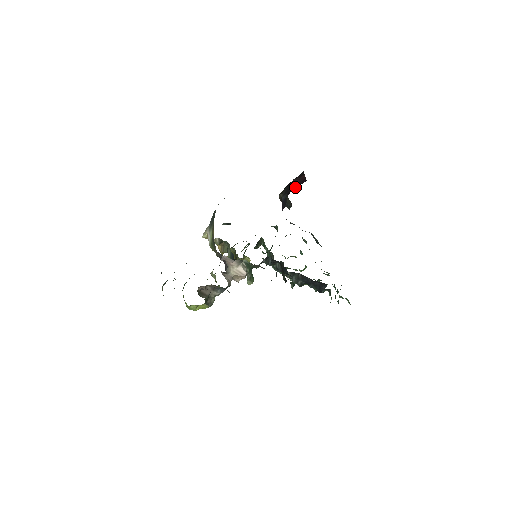
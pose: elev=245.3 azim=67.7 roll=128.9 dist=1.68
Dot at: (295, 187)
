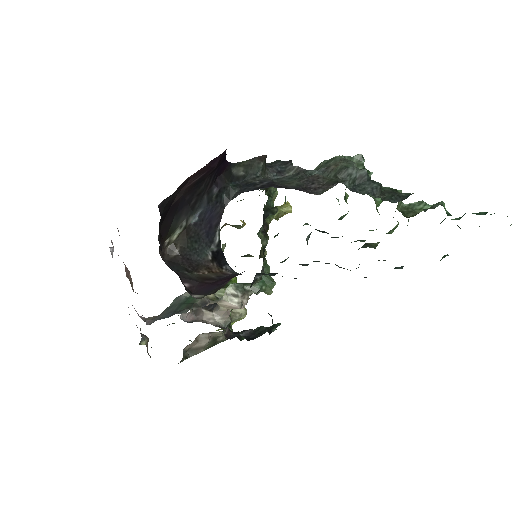
Dot at: (221, 162)
